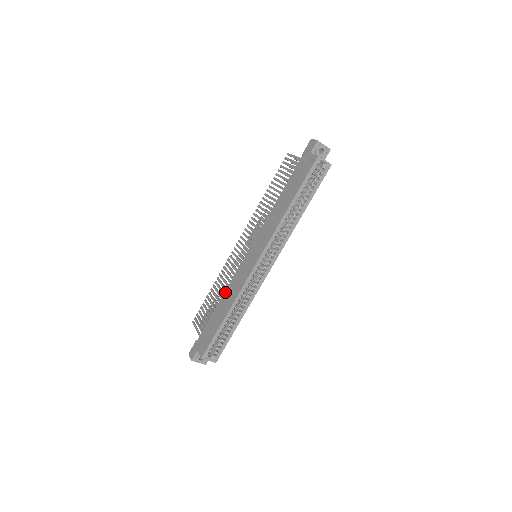
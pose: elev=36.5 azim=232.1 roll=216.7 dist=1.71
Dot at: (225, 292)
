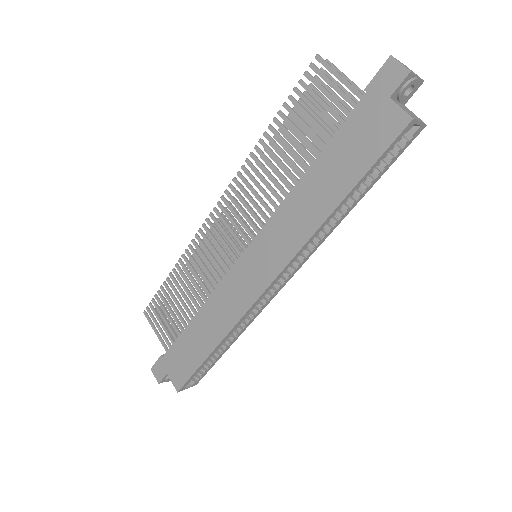
Dot at: (205, 306)
